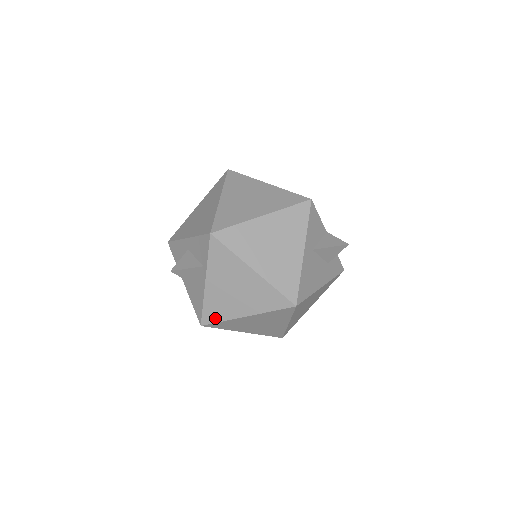
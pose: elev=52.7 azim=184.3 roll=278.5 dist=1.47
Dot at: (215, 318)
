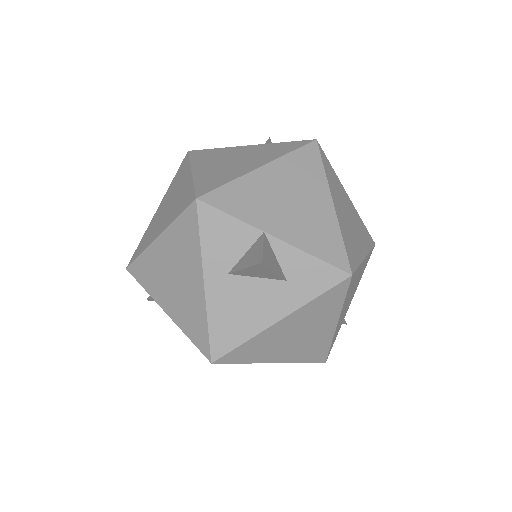
Dot at: occluded
